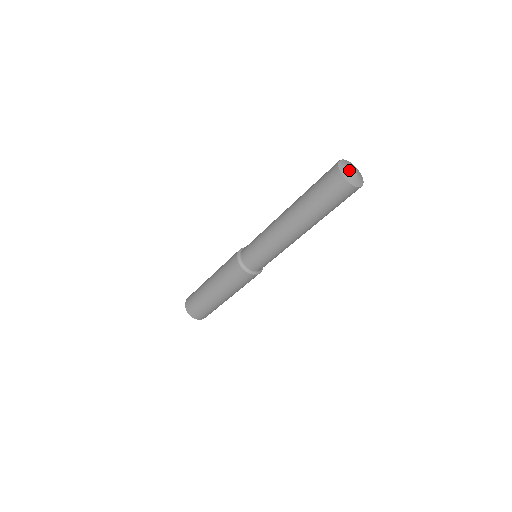
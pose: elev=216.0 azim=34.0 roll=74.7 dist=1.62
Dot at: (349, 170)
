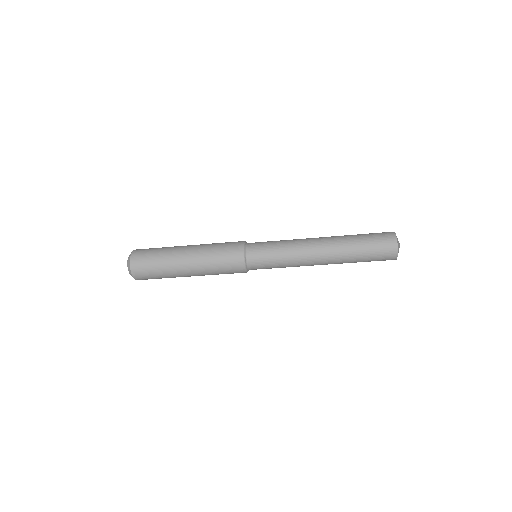
Dot at: occluded
